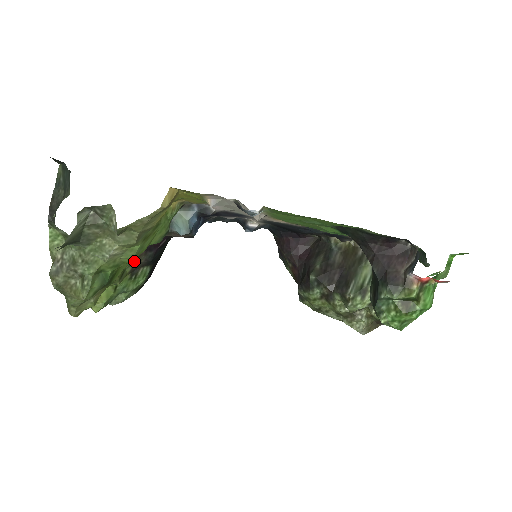
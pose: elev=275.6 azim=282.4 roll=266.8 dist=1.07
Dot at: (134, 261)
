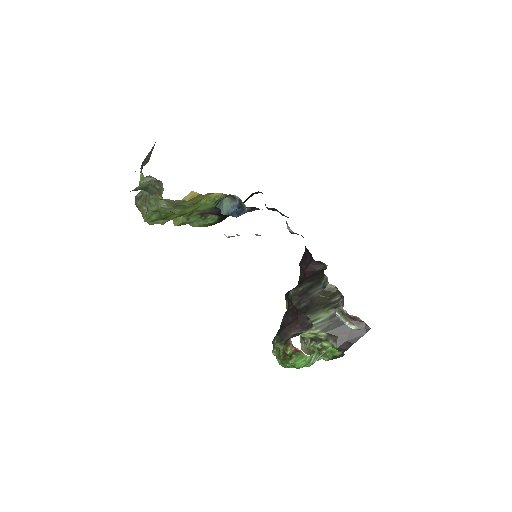
Dot at: occluded
